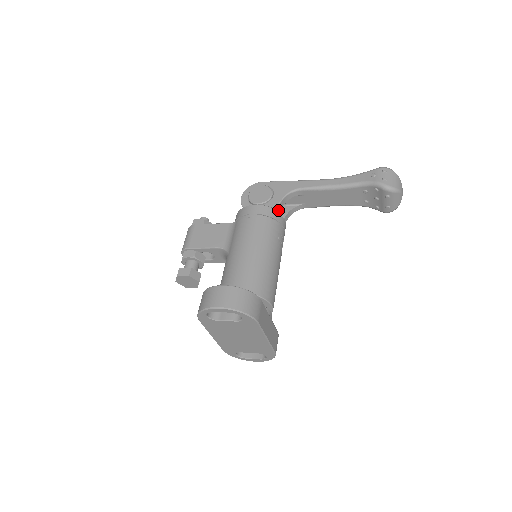
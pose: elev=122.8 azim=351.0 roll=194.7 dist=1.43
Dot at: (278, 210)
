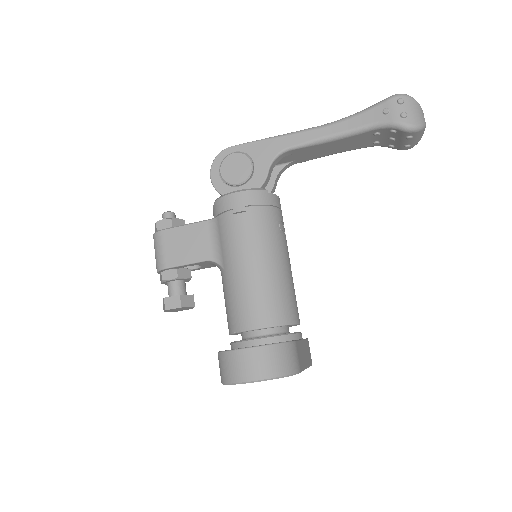
Dot at: (266, 185)
